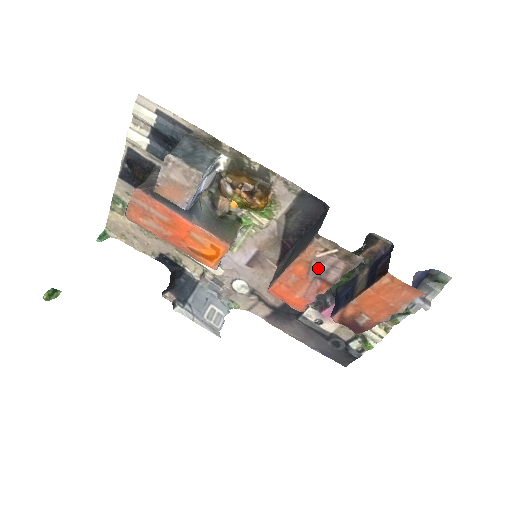
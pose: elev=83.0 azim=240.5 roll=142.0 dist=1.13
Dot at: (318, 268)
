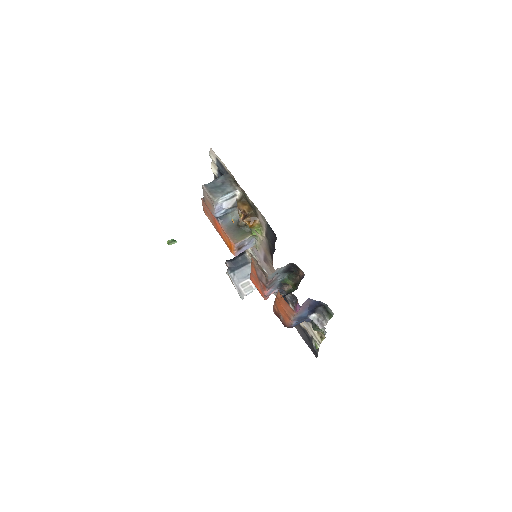
Dot at: (258, 273)
